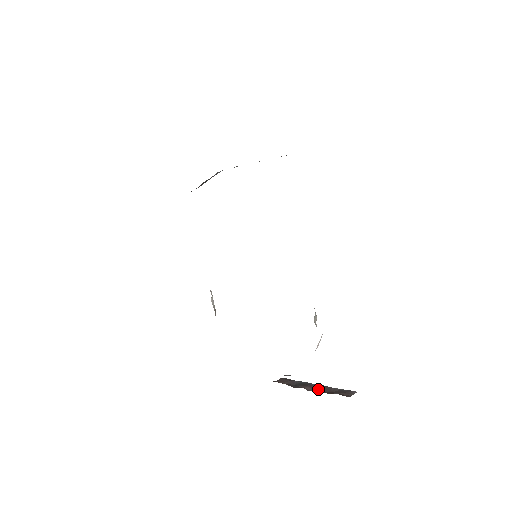
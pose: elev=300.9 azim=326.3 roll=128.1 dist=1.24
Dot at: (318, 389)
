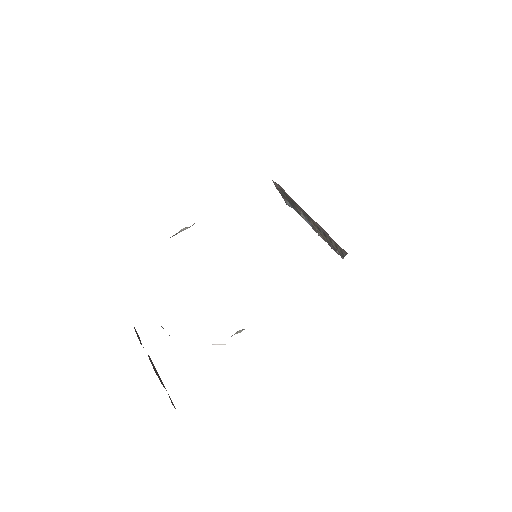
Dot at: occluded
